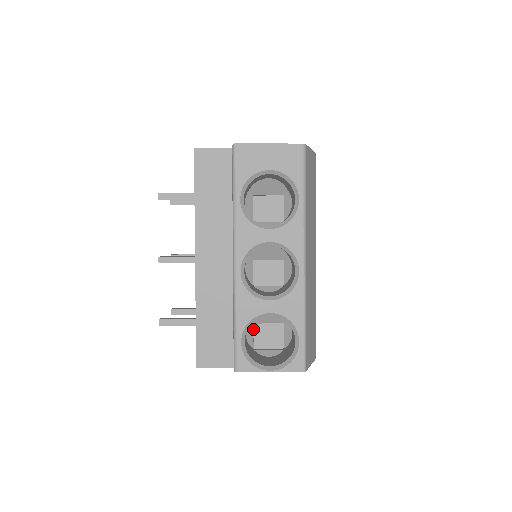
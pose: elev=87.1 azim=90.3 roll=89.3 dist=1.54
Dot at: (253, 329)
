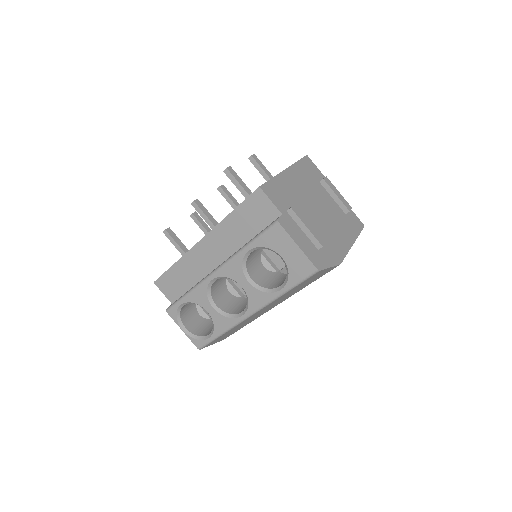
Dot at: occluded
